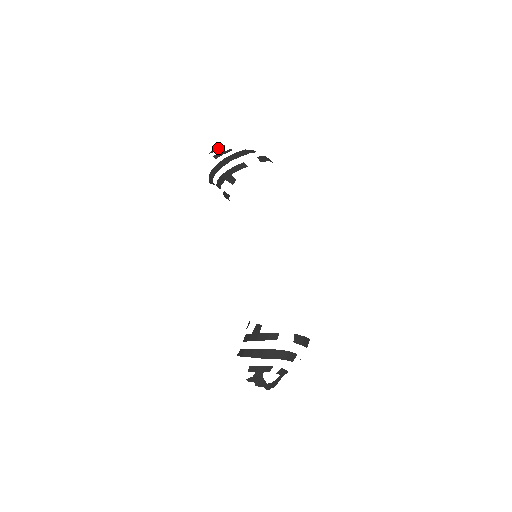
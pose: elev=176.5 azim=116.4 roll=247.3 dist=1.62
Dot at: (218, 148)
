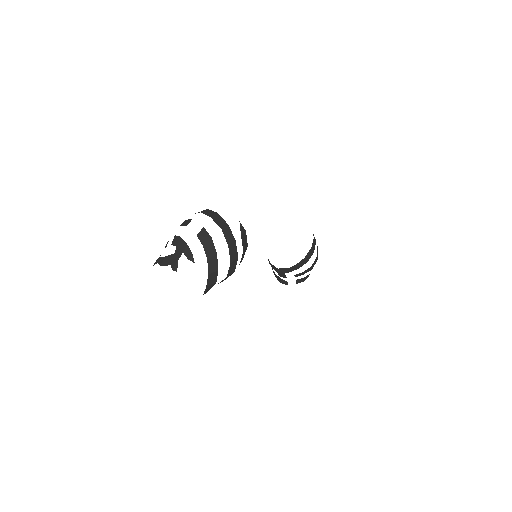
Dot at: occluded
